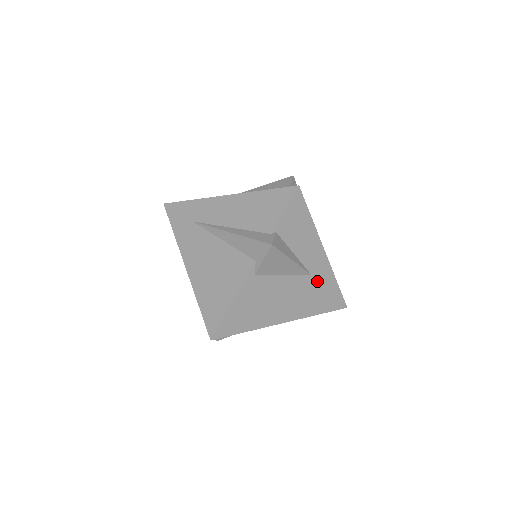
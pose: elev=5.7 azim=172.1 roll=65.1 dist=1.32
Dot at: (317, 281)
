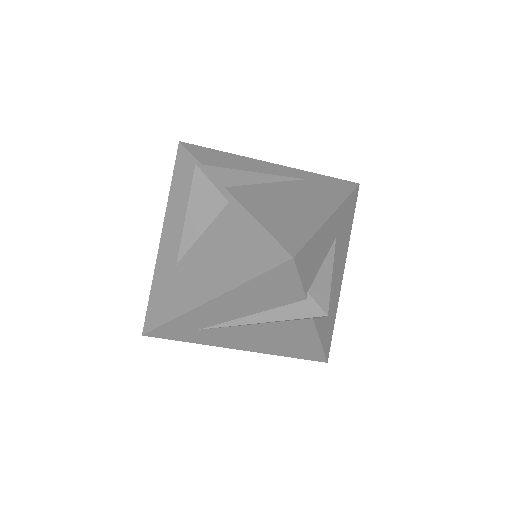
Dot at: (340, 228)
